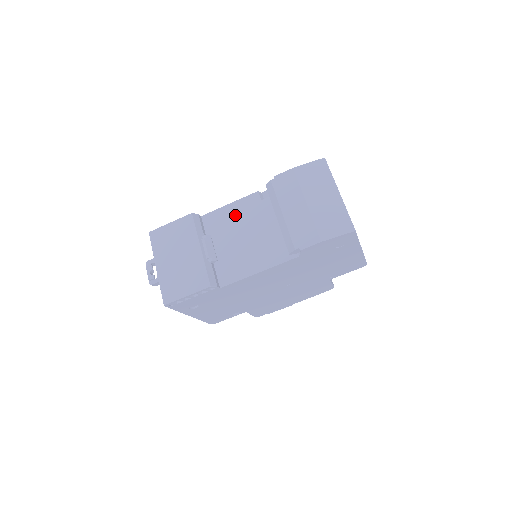
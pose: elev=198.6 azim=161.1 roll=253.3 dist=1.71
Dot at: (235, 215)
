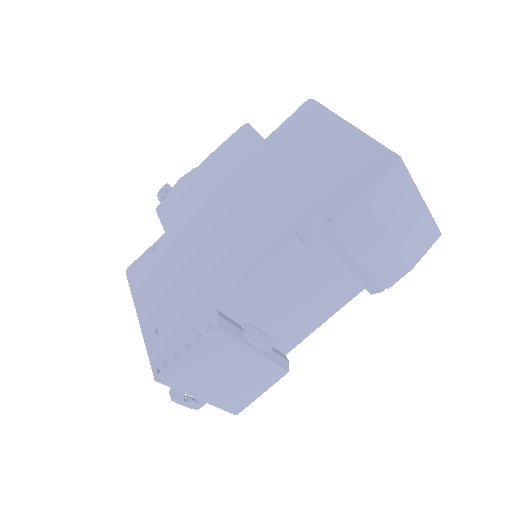
Dot at: (273, 283)
